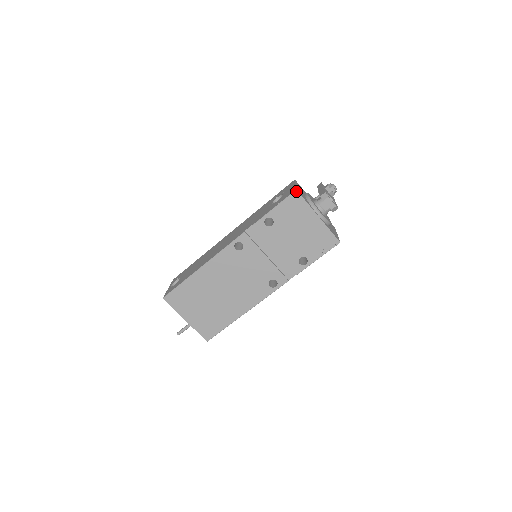
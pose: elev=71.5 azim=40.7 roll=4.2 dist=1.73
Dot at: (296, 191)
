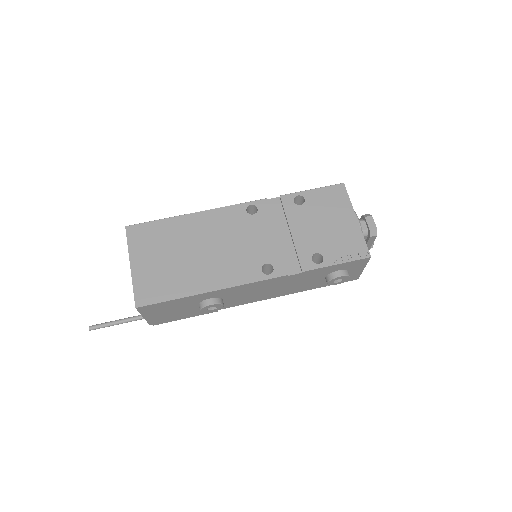
Dot at: (343, 184)
